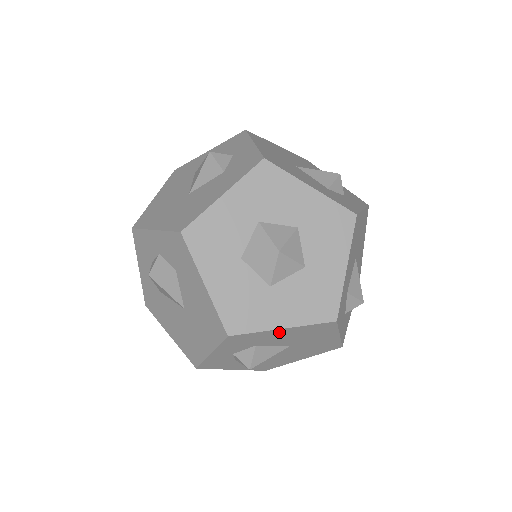
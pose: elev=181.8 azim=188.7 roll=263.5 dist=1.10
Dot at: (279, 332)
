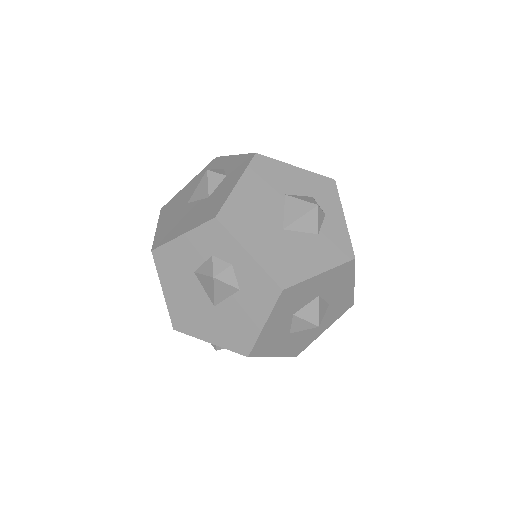
Dot at: occluded
